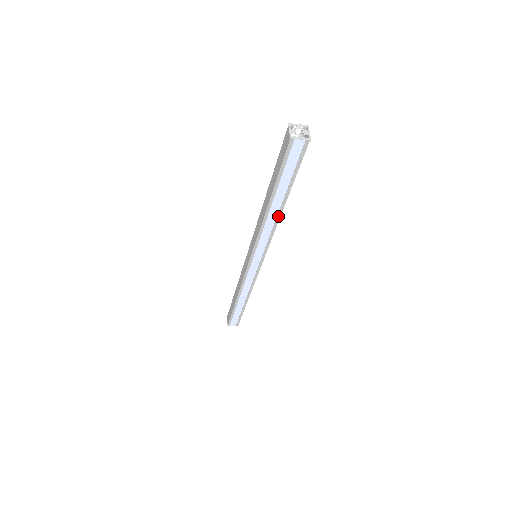
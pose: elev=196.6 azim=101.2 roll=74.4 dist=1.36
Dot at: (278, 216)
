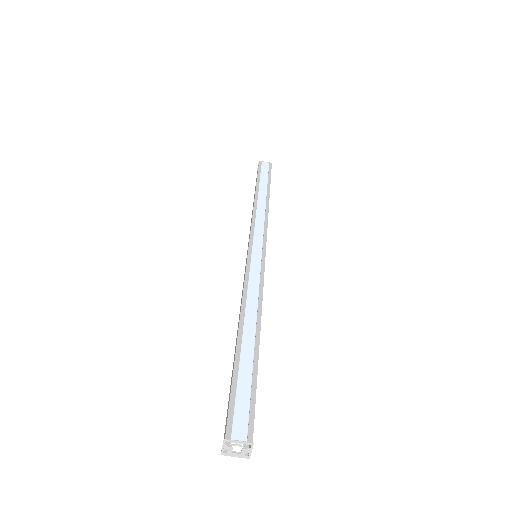
Dot at: (267, 204)
